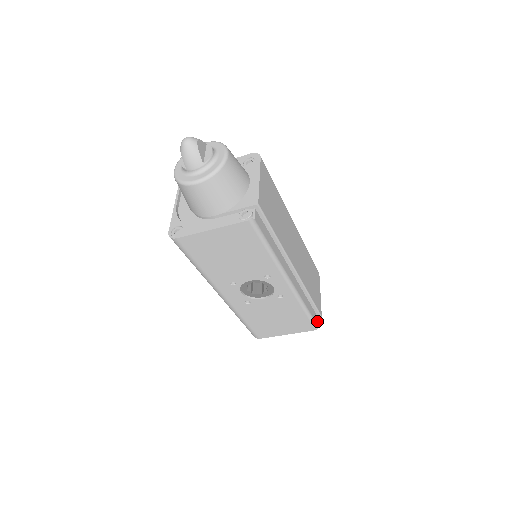
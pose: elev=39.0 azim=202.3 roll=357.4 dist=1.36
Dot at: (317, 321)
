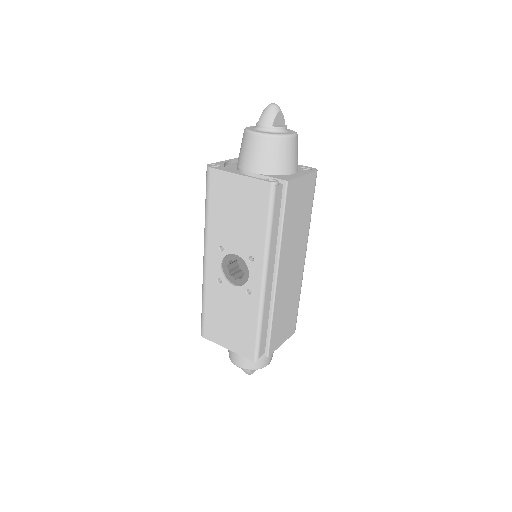
Dot at: (261, 355)
